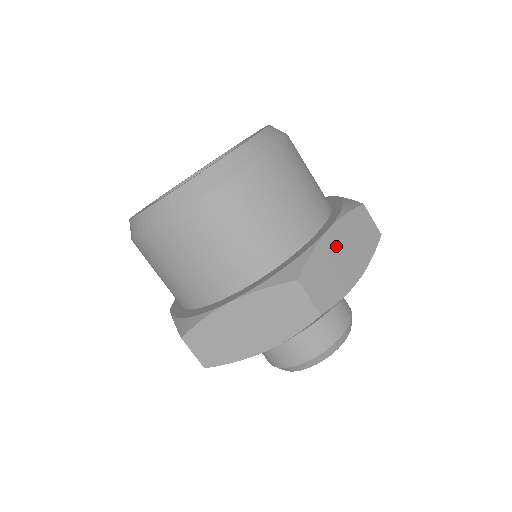
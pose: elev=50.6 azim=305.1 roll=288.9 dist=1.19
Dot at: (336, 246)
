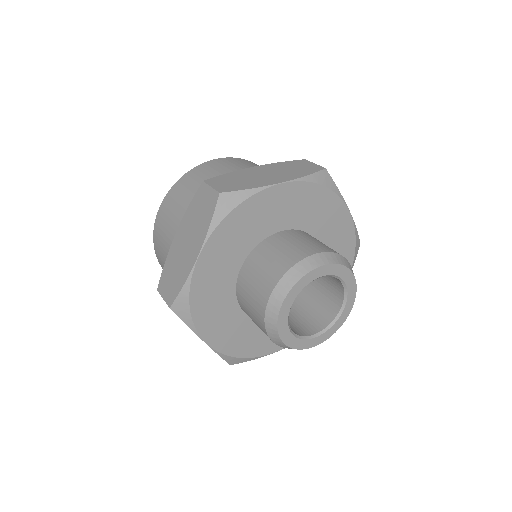
Dot at: (258, 172)
